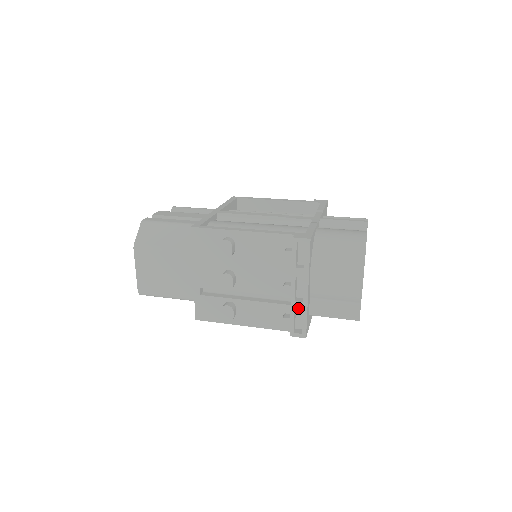
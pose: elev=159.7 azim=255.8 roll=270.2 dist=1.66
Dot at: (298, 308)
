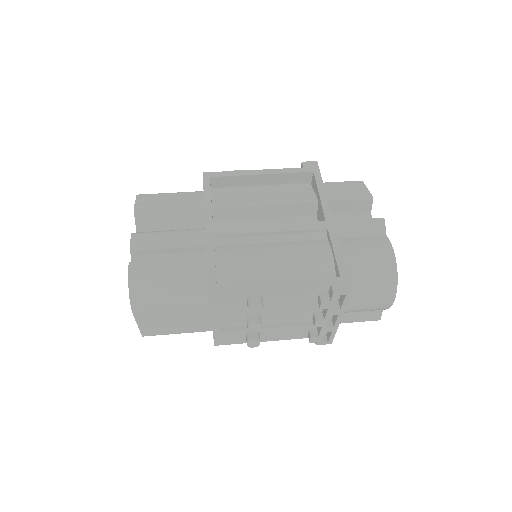
Dot at: (328, 331)
